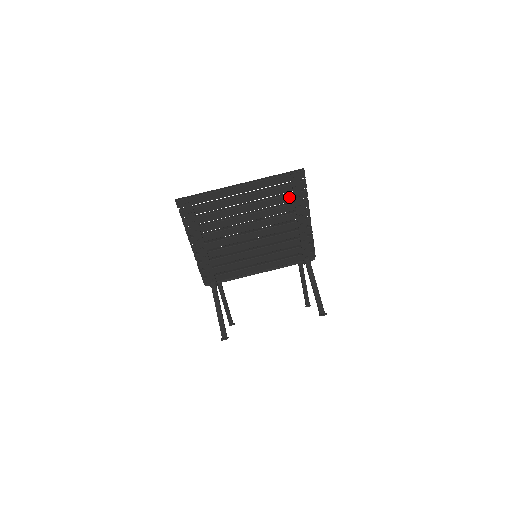
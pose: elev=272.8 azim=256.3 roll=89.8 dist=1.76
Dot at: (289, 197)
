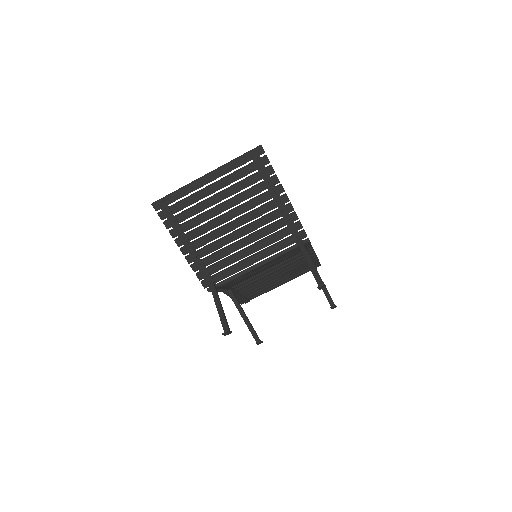
Dot at: (256, 176)
